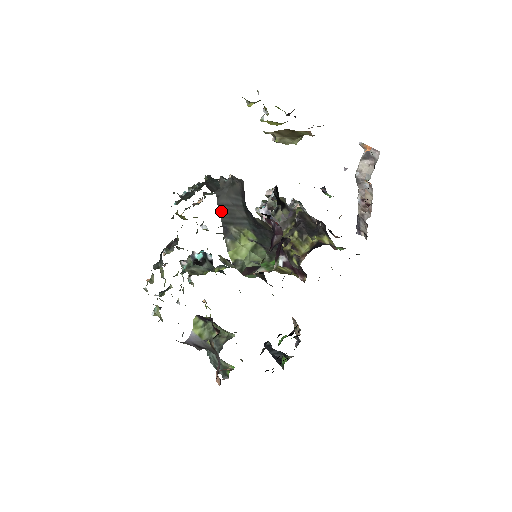
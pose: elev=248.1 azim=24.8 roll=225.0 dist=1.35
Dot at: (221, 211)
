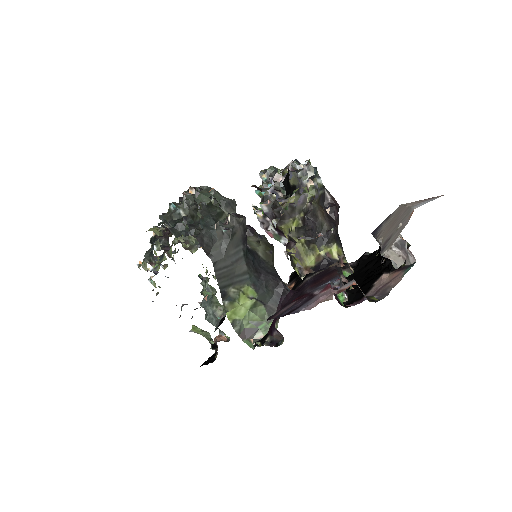
Dot at: (218, 276)
